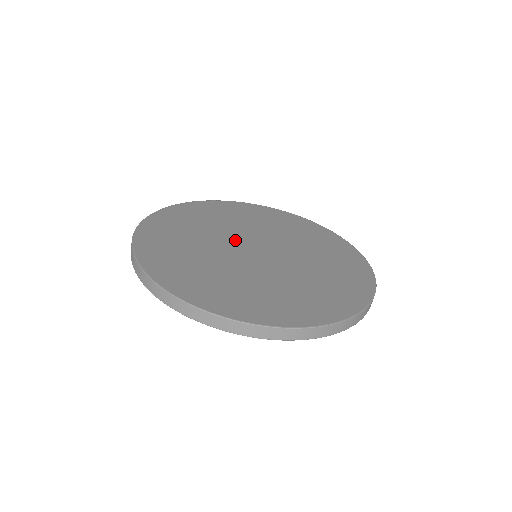
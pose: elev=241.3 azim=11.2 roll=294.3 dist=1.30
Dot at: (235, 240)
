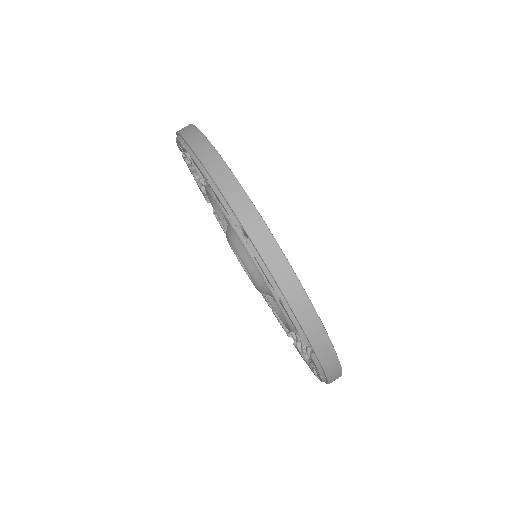
Dot at: occluded
